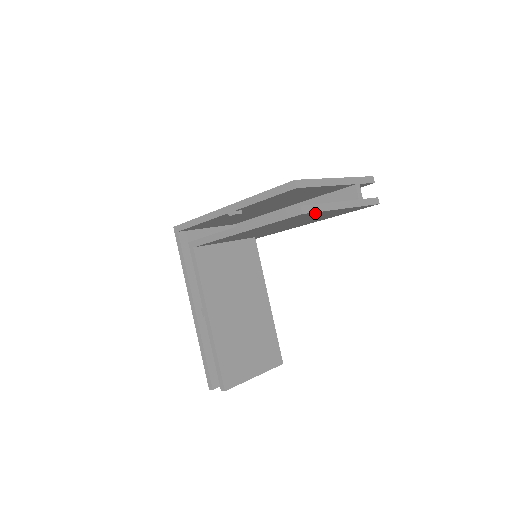
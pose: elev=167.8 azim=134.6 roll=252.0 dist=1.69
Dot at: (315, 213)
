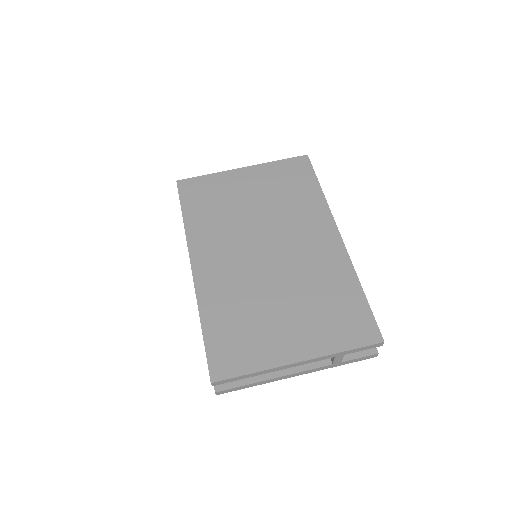
Dot at: occluded
